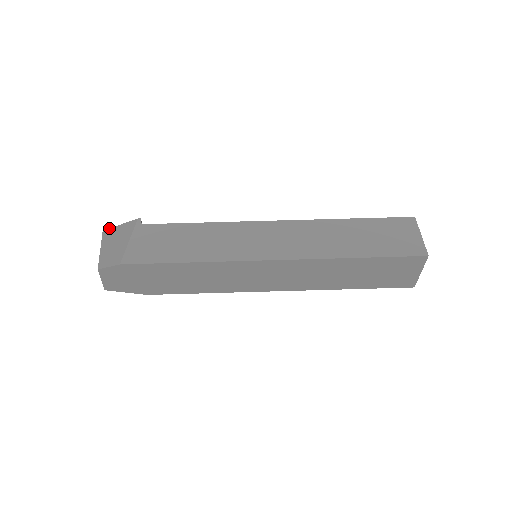
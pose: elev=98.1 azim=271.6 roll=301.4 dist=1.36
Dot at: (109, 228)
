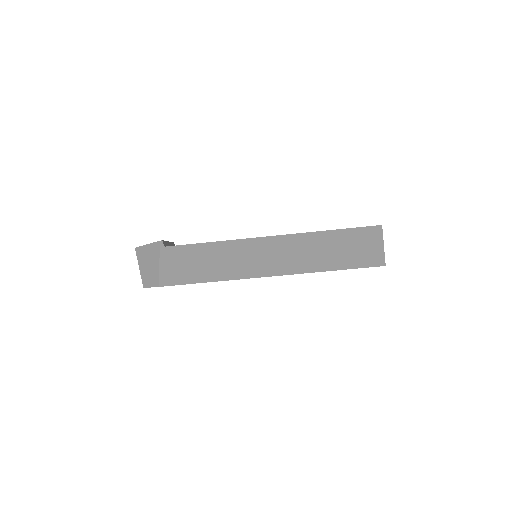
Dot at: (139, 246)
